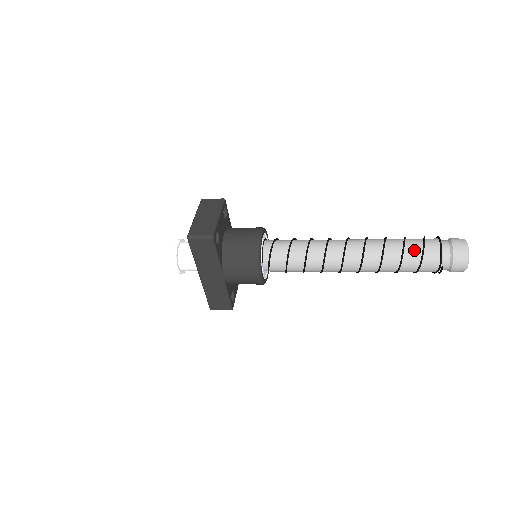
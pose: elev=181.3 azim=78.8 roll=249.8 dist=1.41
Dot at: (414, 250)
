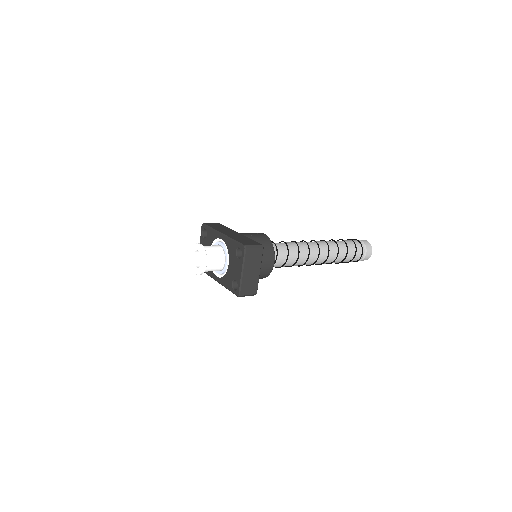
Dot at: (348, 259)
